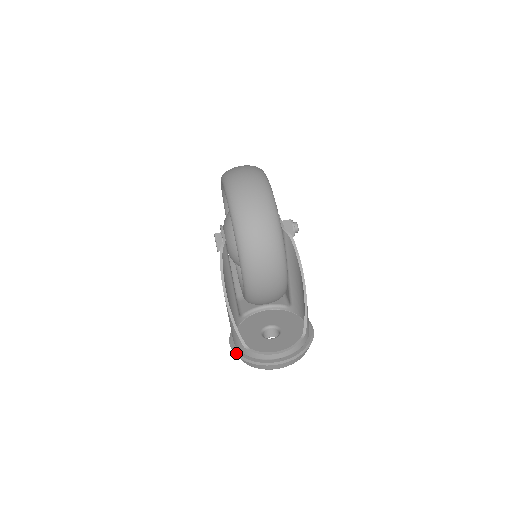
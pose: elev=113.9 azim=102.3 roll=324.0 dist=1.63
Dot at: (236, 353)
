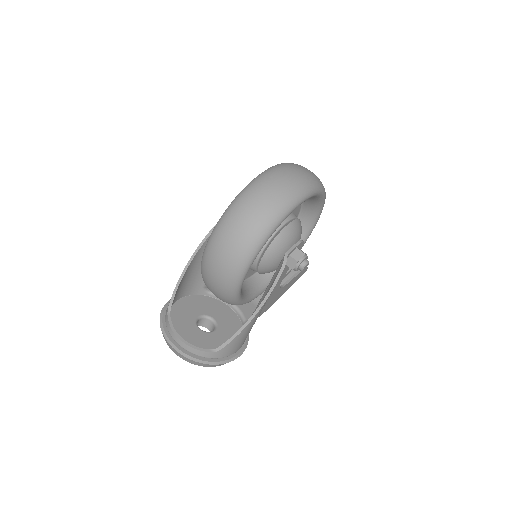
Dot at: (164, 307)
